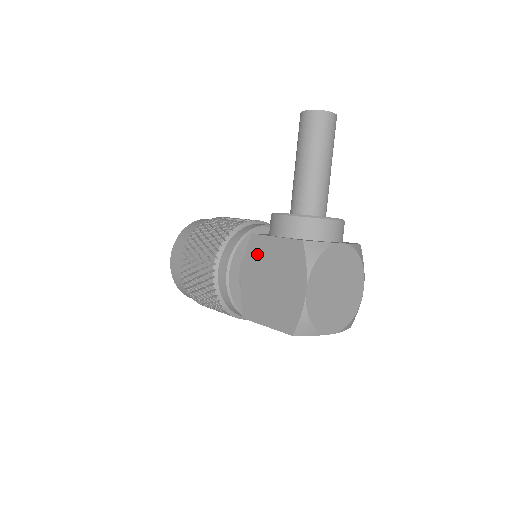
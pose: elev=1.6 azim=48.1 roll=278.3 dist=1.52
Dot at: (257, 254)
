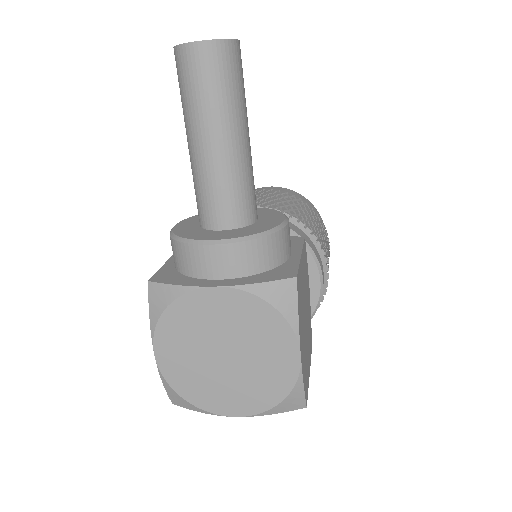
Dot at: occluded
